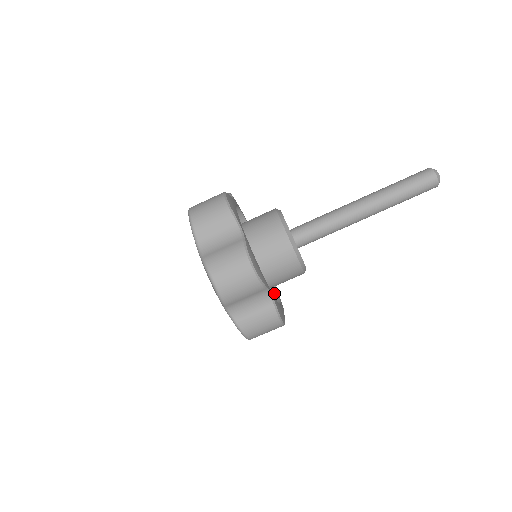
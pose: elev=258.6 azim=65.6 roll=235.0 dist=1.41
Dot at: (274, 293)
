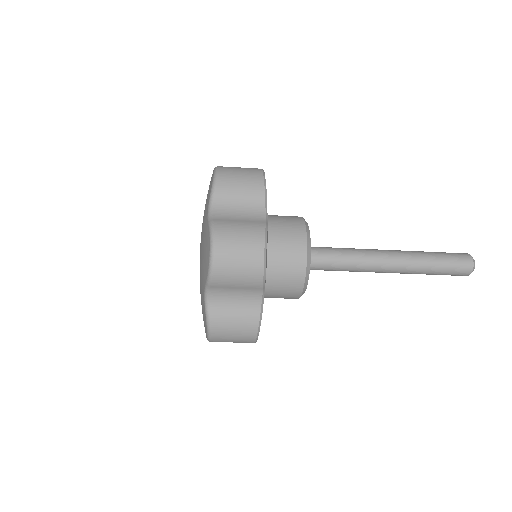
Dot at: occluded
